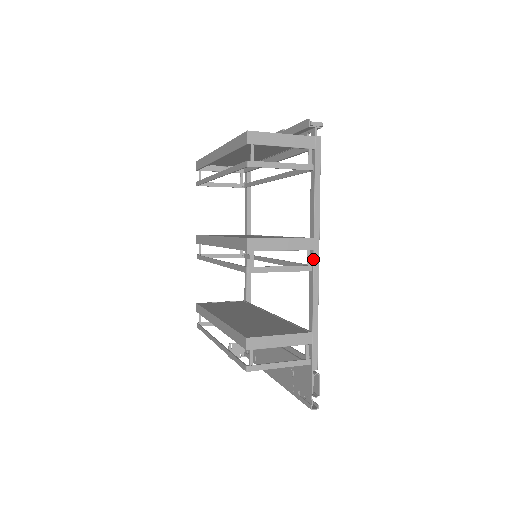
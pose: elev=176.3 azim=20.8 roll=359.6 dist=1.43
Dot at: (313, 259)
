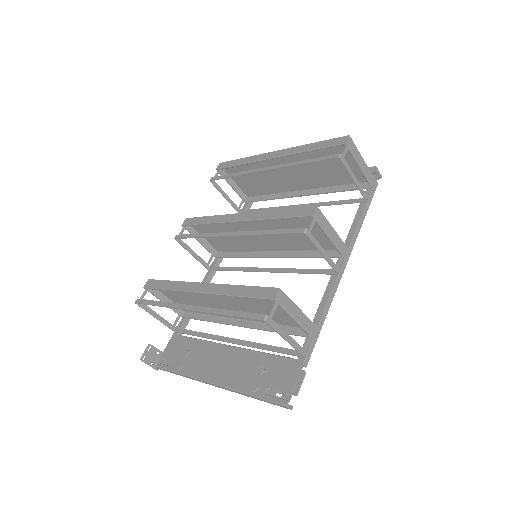
Dot at: (342, 265)
